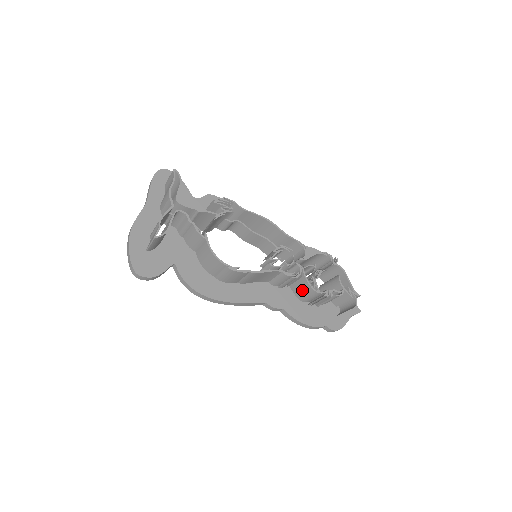
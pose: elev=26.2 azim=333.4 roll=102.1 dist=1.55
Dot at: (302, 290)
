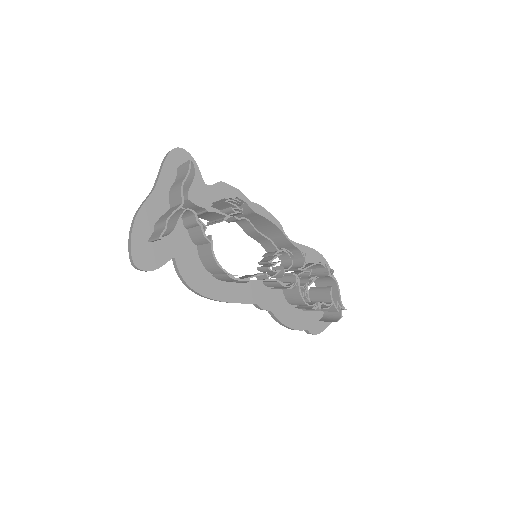
Dot at: (293, 297)
